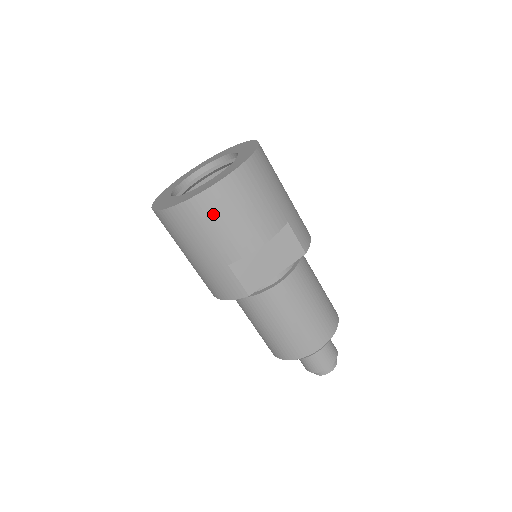
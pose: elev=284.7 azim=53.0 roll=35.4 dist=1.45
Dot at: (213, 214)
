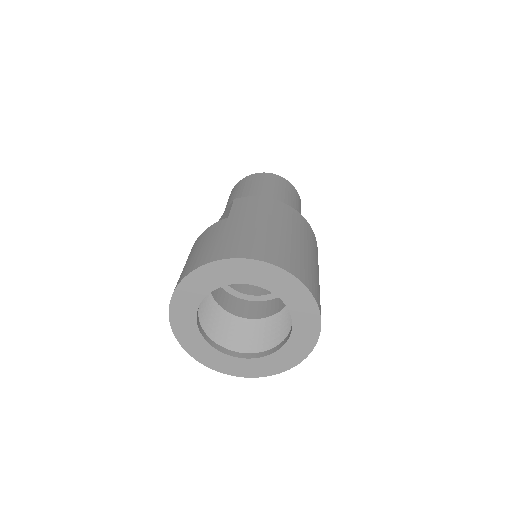
Dot at: occluded
